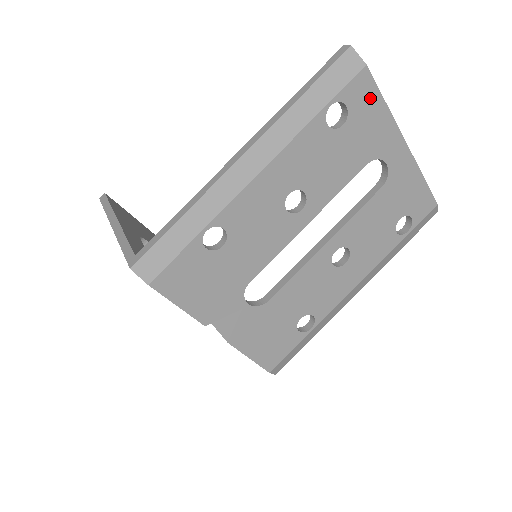
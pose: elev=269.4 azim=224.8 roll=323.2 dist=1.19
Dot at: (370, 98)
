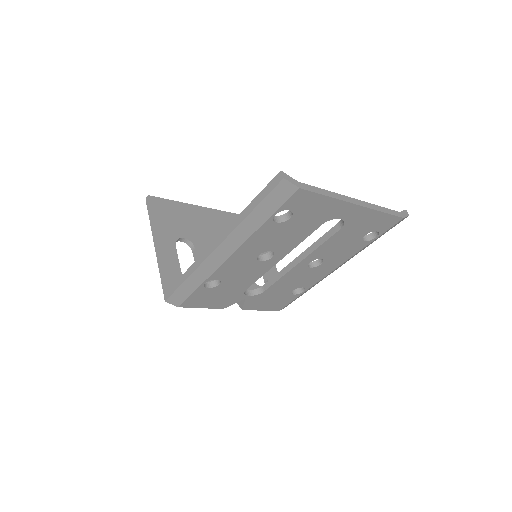
Dot at: (310, 199)
